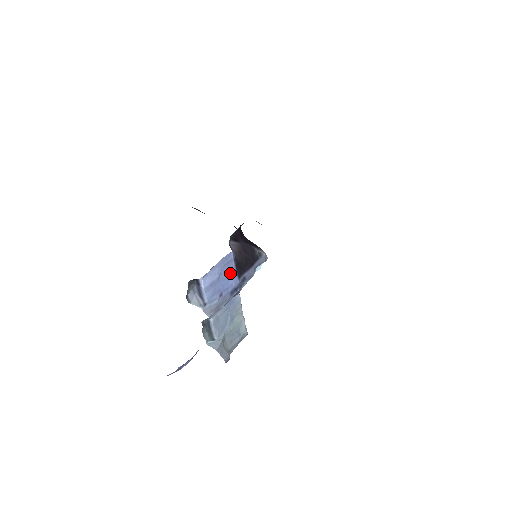
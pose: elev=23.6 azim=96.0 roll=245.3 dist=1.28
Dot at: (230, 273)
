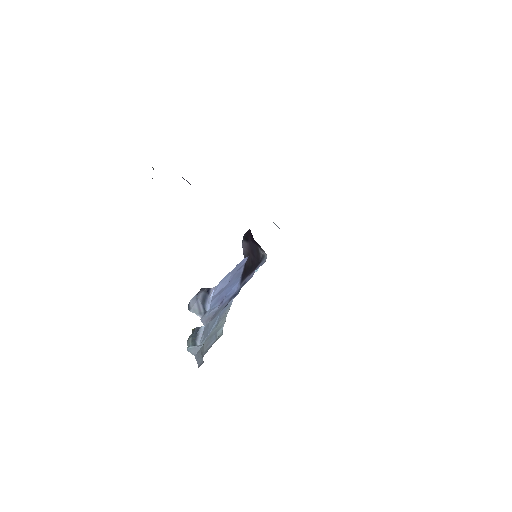
Dot at: (236, 278)
